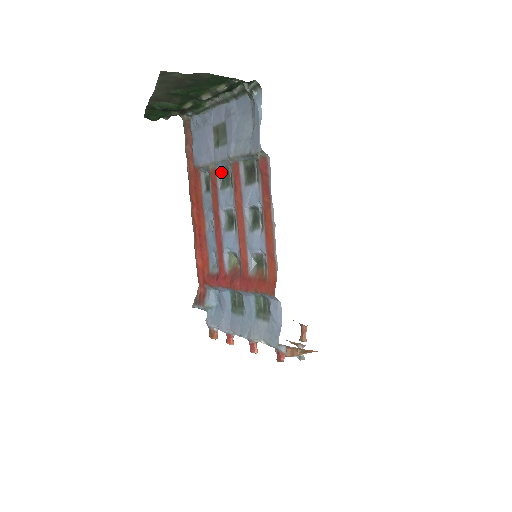
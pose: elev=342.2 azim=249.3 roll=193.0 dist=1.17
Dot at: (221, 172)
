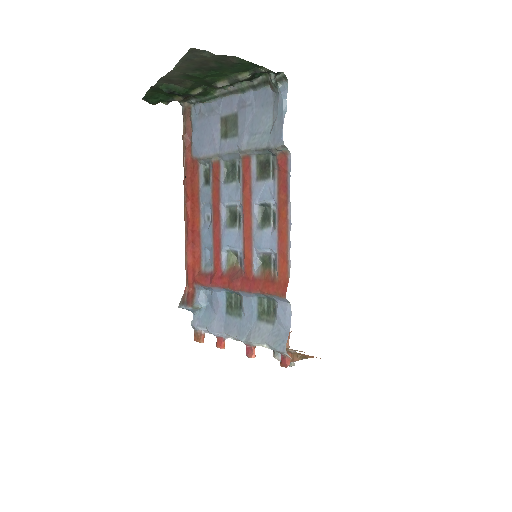
Dot at: (226, 165)
